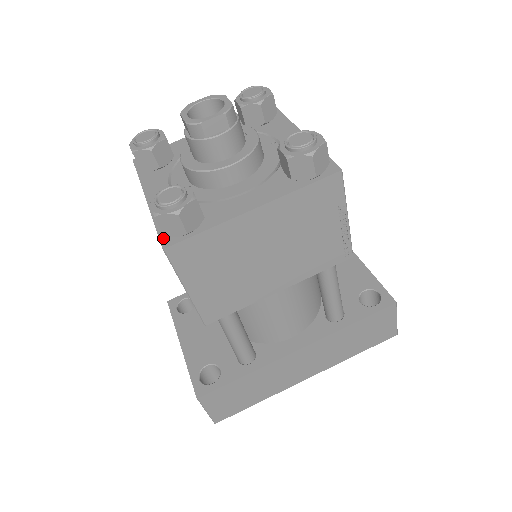
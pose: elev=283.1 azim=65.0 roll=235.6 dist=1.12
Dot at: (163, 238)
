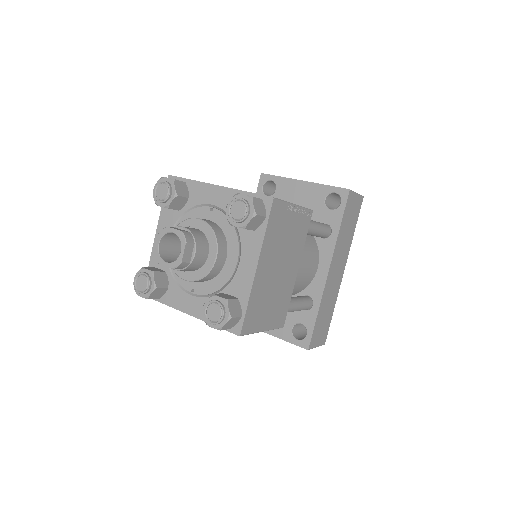
Dot at: (231, 330)
